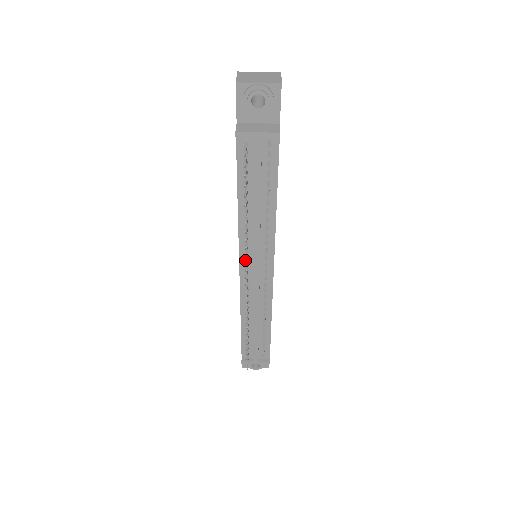
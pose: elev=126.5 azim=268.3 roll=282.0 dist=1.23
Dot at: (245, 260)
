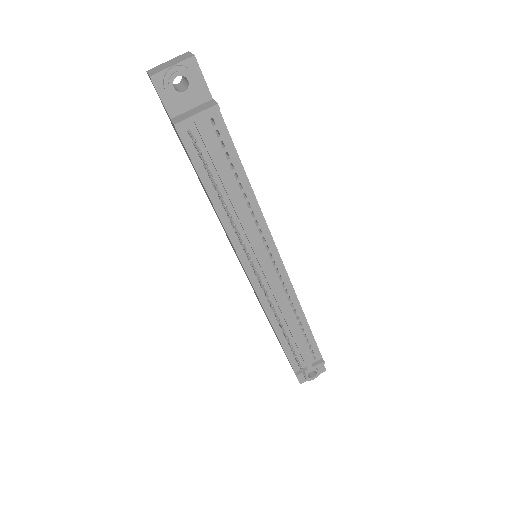
Dot at: occluded
